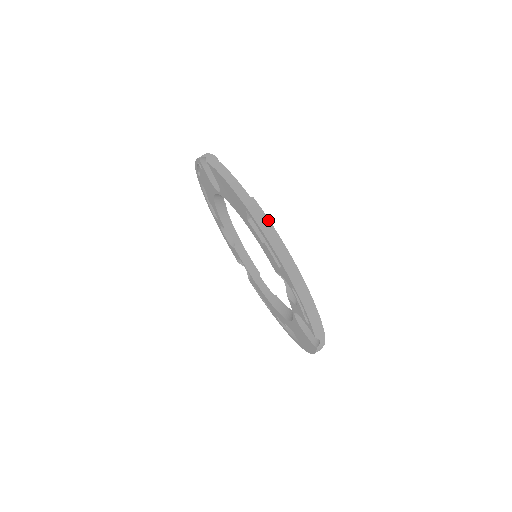
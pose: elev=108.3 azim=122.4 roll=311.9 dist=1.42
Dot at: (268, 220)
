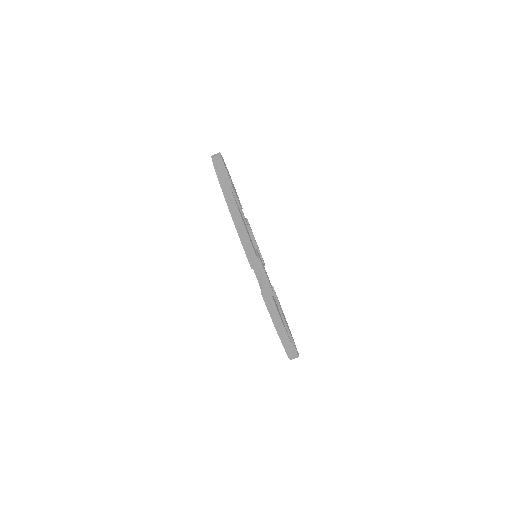
Dot at: (297, 355)
